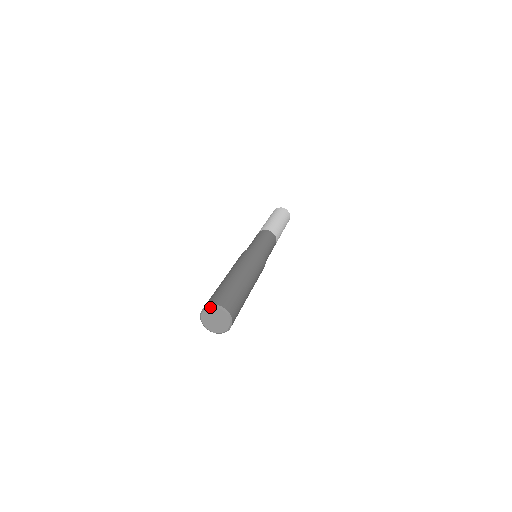
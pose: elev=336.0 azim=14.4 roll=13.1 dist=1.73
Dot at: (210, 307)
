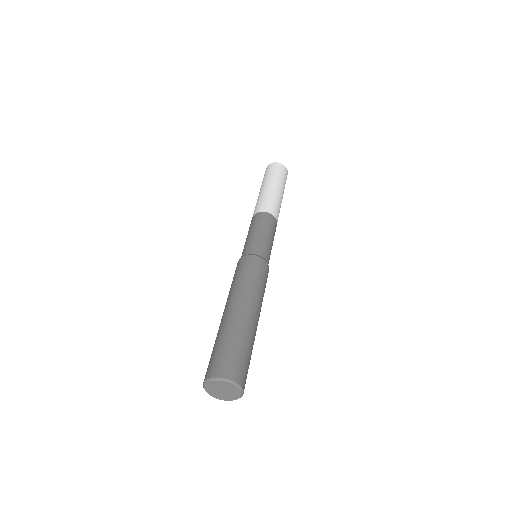
Dot at: (225, 381)
